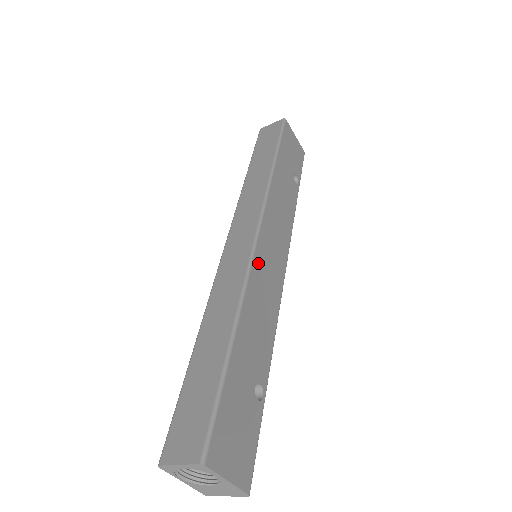
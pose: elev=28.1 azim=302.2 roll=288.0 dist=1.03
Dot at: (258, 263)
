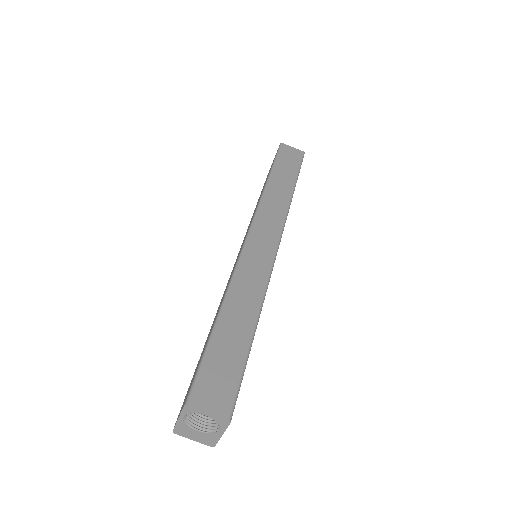
Dot at: occluded
